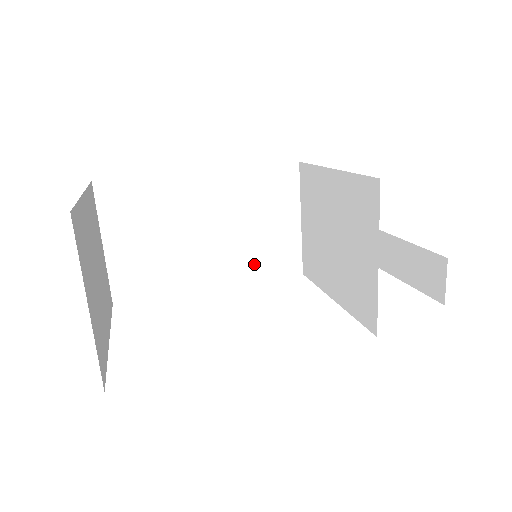
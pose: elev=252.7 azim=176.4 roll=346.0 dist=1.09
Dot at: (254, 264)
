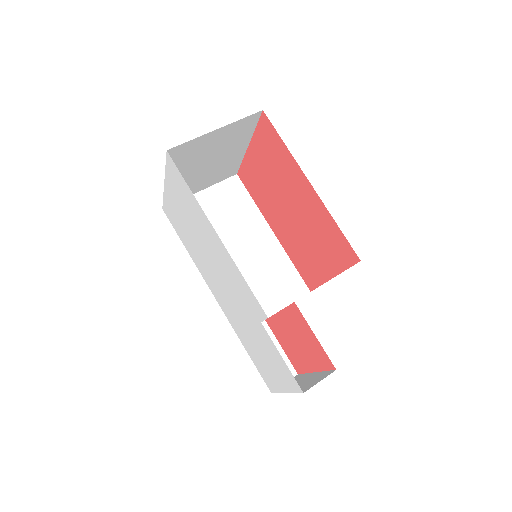
Dot at: occluded
